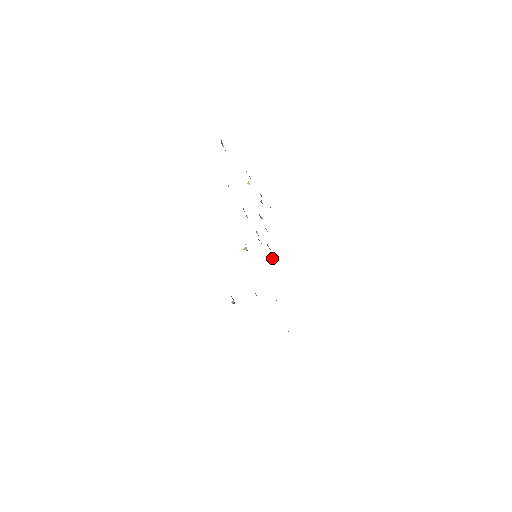
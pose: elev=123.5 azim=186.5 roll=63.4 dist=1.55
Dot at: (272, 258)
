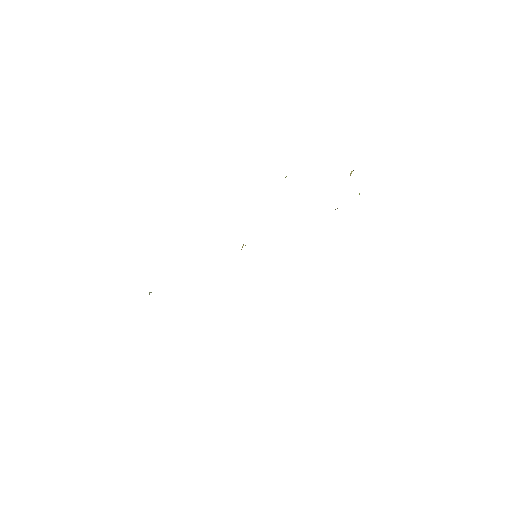
Dot at: occluded
